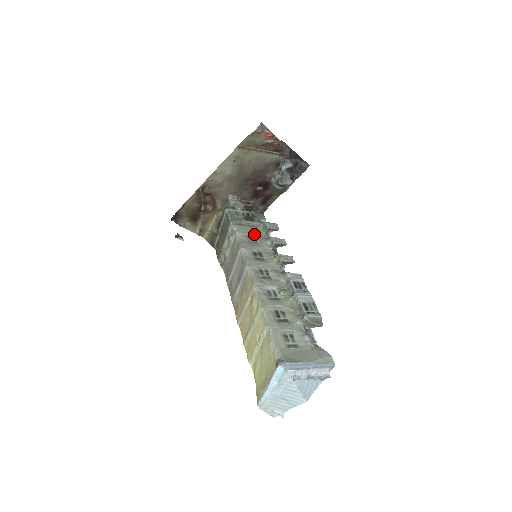
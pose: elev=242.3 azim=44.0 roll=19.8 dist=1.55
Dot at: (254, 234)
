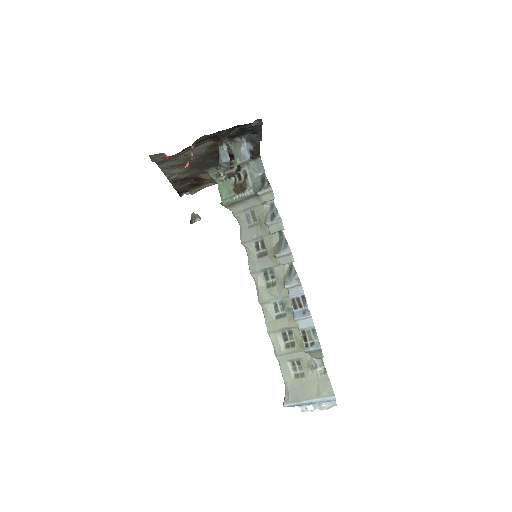
Dot at: (253, 208)
